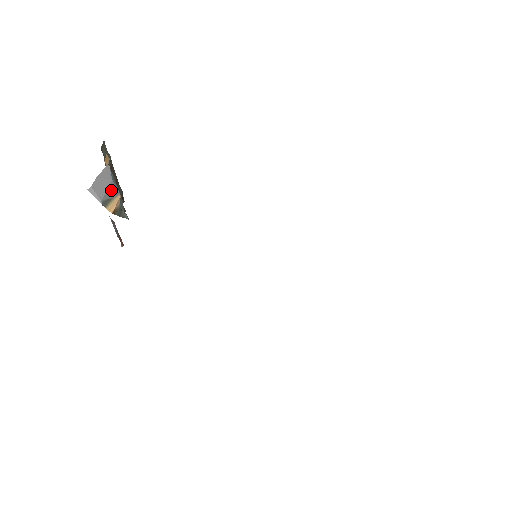
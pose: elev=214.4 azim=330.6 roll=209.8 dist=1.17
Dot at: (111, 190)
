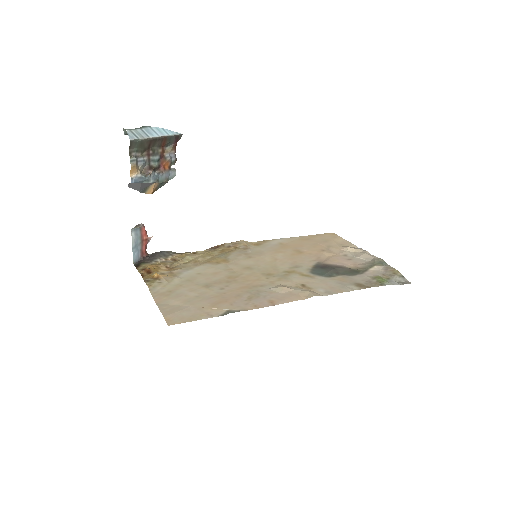
Dot at: (144, 185)
